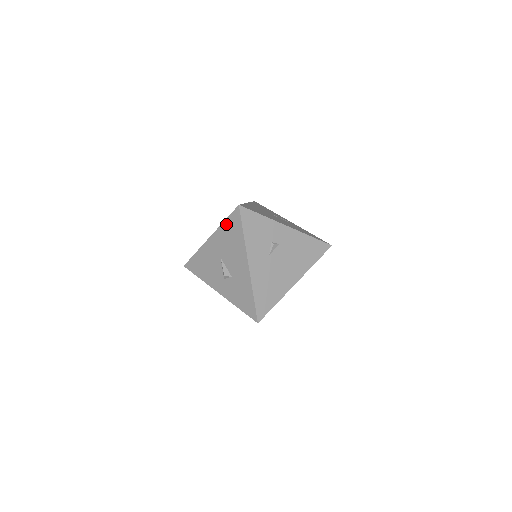
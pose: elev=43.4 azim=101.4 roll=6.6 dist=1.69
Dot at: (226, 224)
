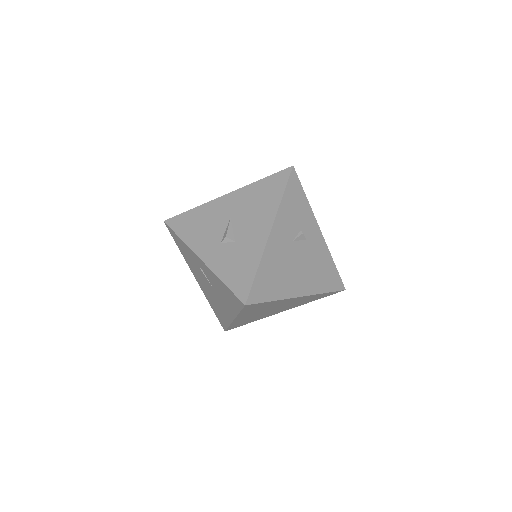
Dot at: (262, 182)
